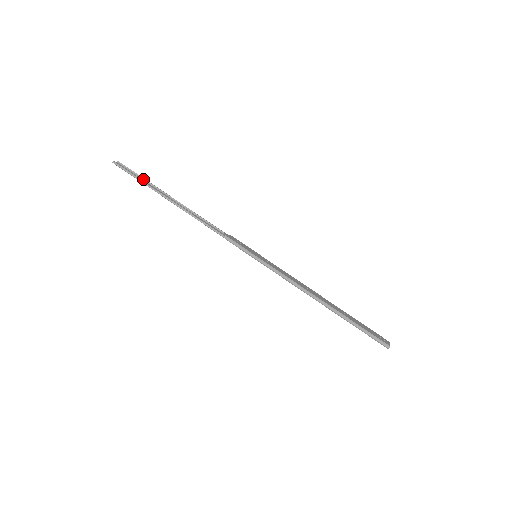
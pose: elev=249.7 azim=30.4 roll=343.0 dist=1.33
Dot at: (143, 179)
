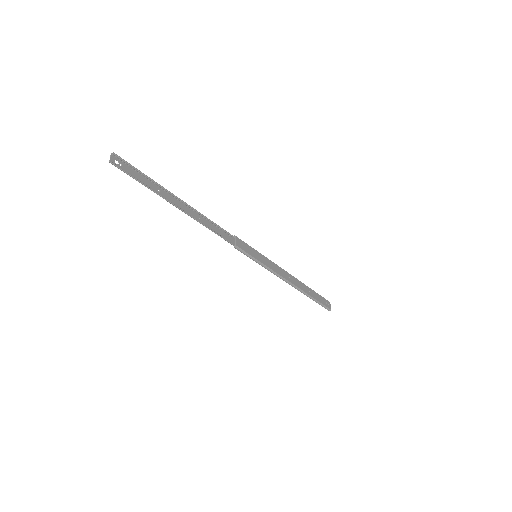
Dot at: (147, 178)
